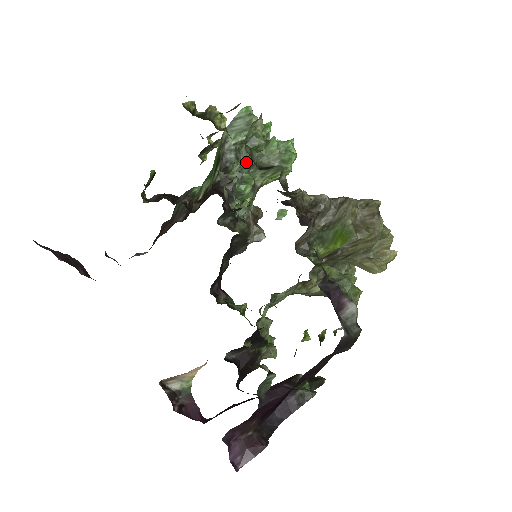
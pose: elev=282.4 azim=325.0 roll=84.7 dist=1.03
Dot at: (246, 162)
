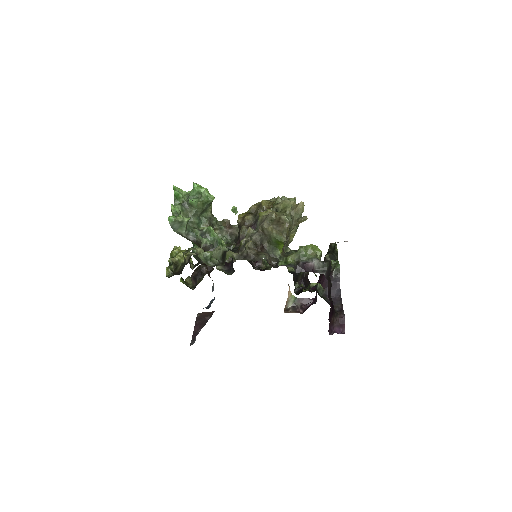
Dot at: (196, 223)
